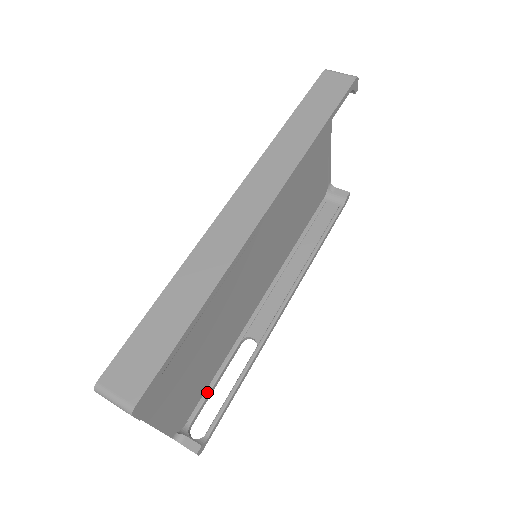
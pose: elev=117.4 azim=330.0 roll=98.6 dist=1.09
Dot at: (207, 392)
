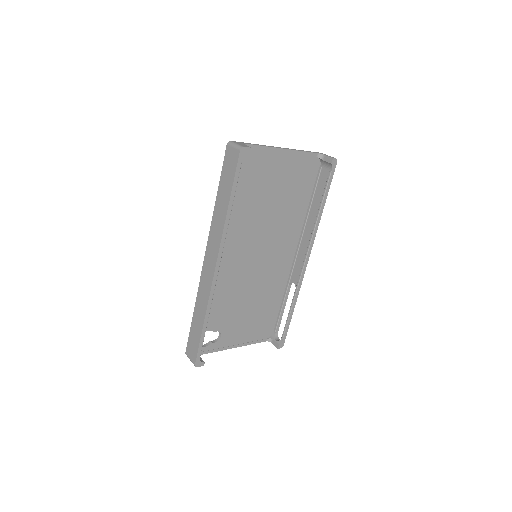
Dot at: (279, 316)
